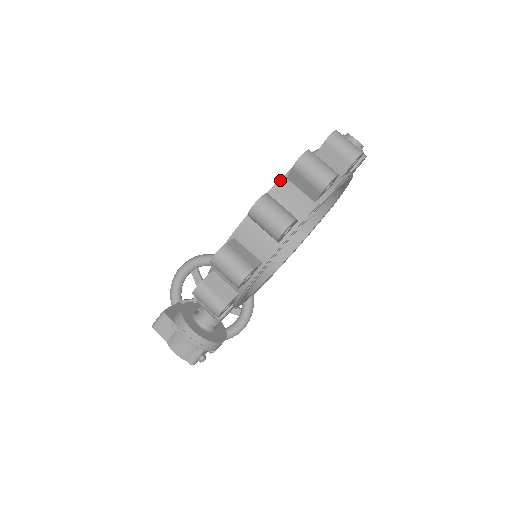
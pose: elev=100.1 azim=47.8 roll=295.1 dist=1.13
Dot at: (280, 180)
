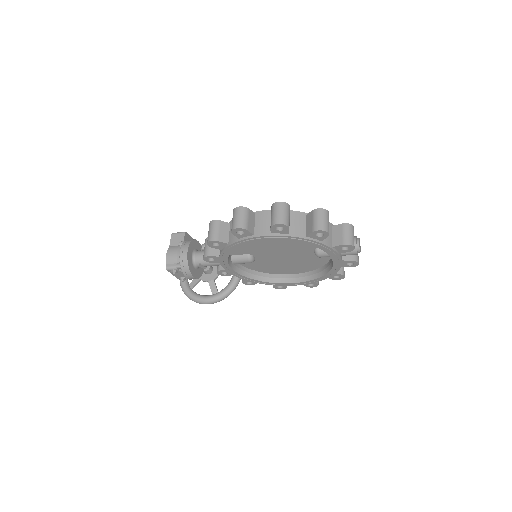
Dot at: (303, 212)
